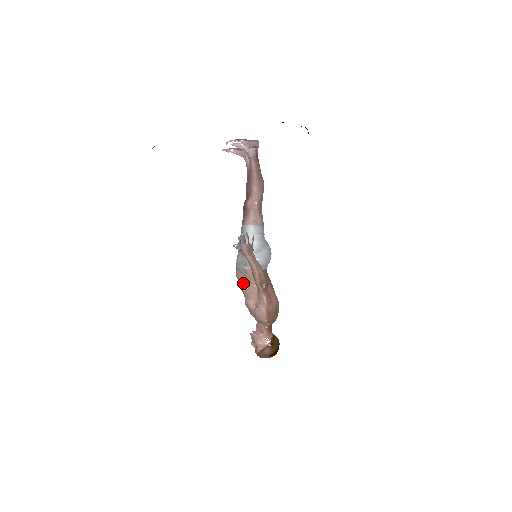
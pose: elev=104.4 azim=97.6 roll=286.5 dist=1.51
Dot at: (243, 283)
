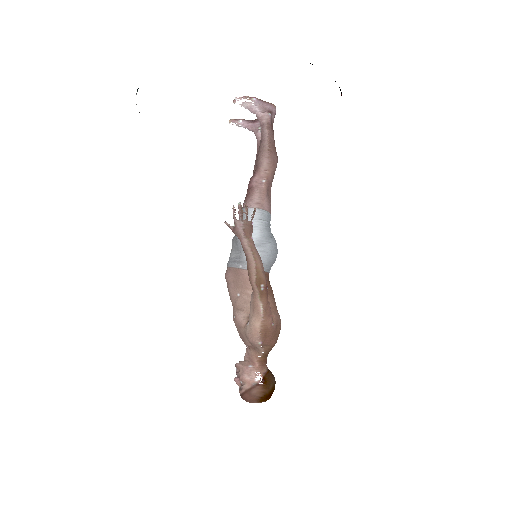
Dot at: (233, 288)
